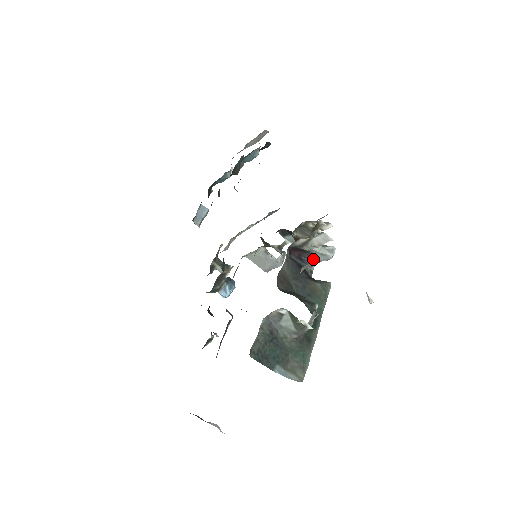
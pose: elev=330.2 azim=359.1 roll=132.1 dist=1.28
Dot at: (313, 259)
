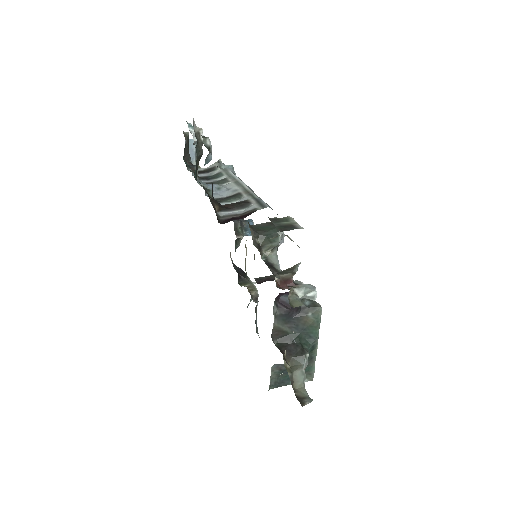
Dot at: occluded
